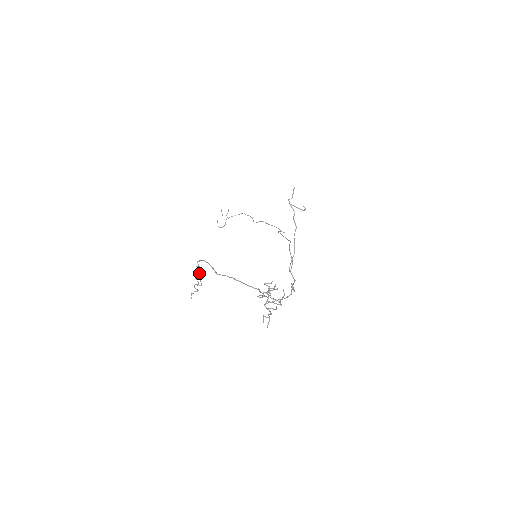
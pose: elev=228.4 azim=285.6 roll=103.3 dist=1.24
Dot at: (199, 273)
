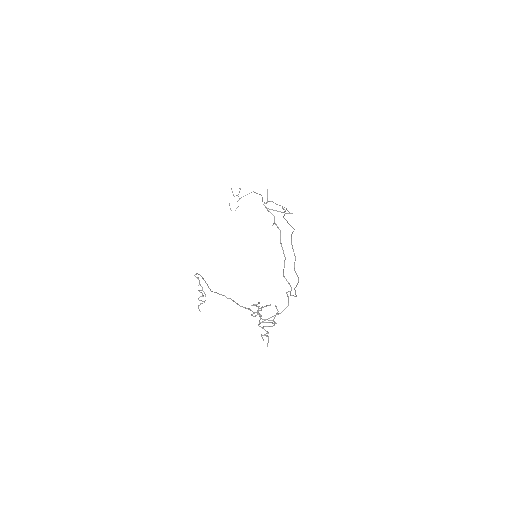
Dot at: (200, 285)
